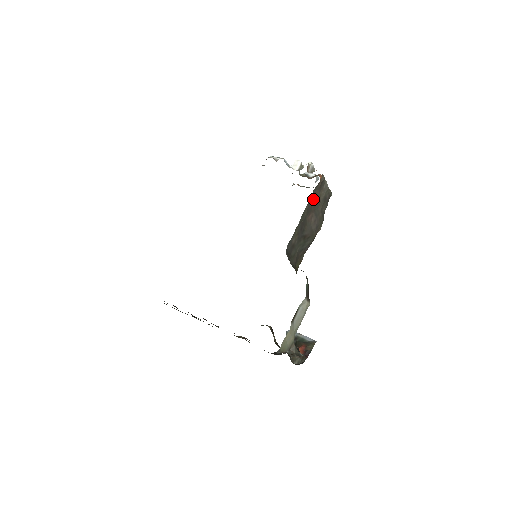
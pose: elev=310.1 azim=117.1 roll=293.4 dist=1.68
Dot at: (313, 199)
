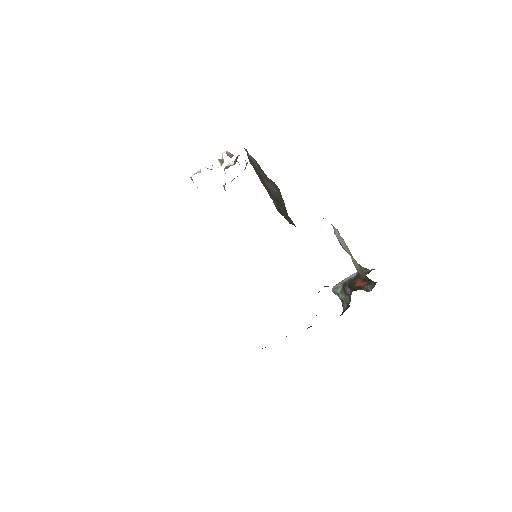
Dot at: (255, 169)
